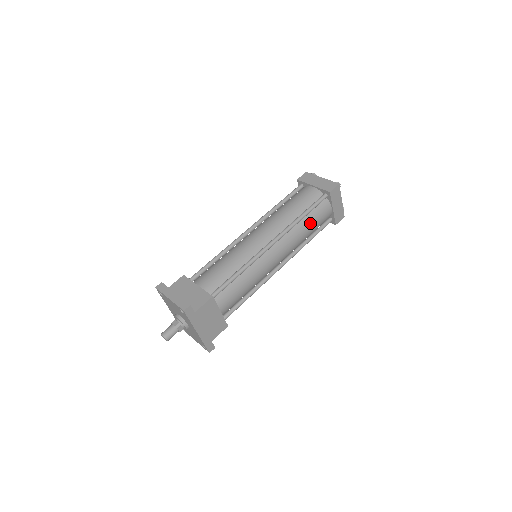
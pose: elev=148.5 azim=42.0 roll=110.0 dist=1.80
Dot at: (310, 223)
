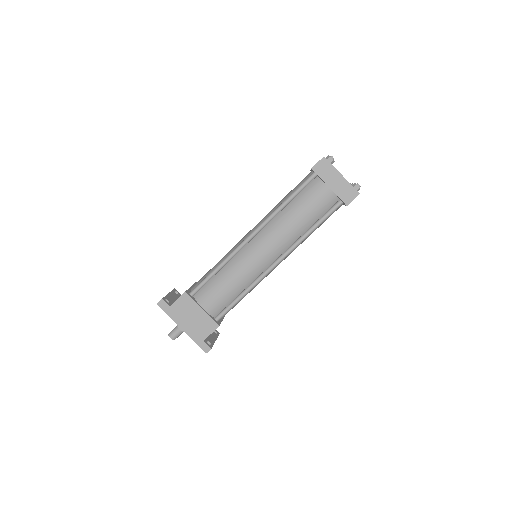
Dot at: (298, 209)
